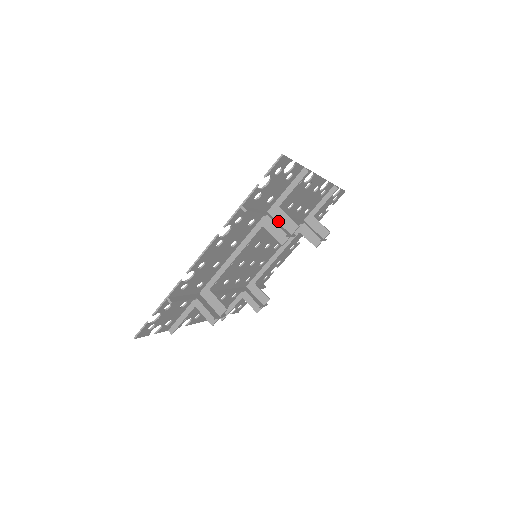
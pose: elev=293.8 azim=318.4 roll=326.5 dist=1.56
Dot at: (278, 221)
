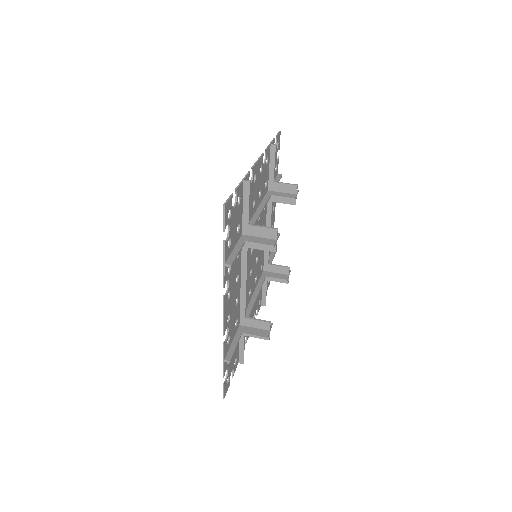
Dot at: (257, 236)
